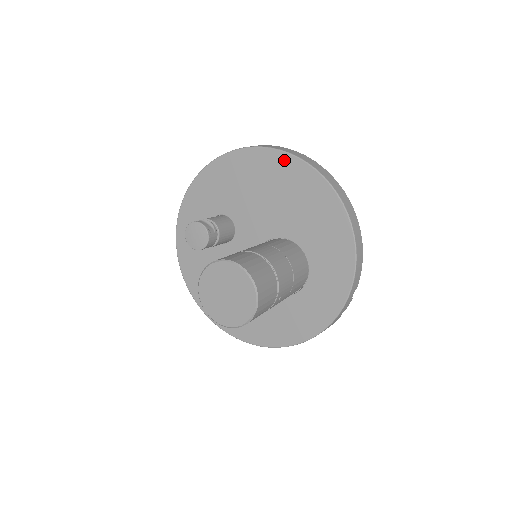
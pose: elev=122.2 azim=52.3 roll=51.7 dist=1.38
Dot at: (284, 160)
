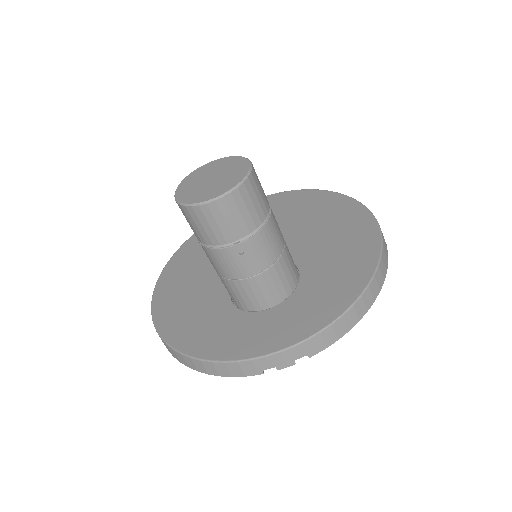
Dot at: (360, 212)
